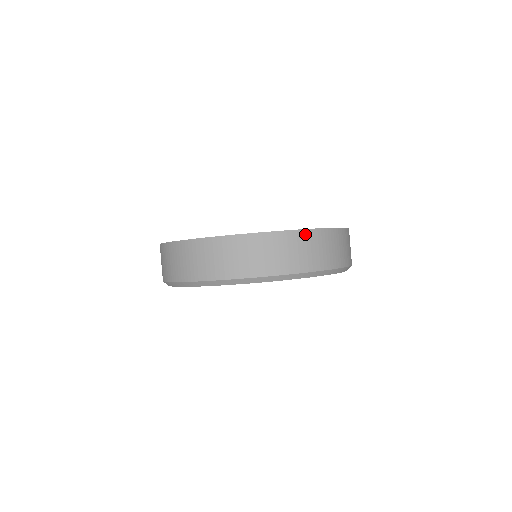
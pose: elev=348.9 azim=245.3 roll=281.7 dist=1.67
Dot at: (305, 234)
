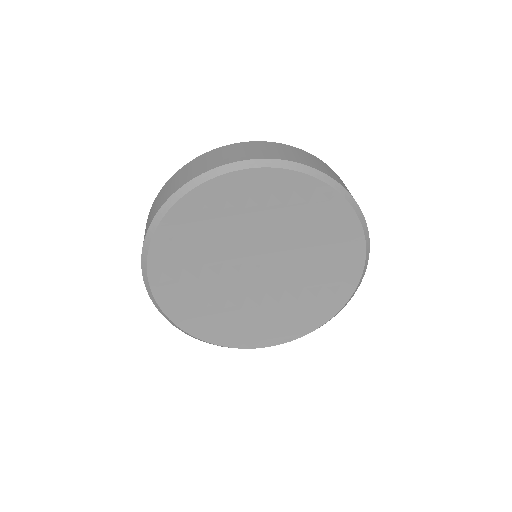
Dot at: (299, 150)
